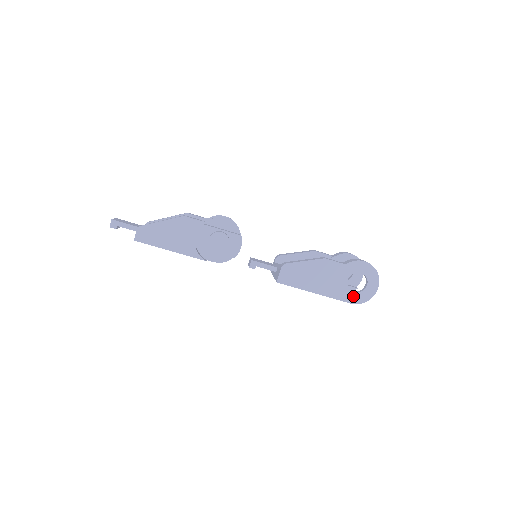
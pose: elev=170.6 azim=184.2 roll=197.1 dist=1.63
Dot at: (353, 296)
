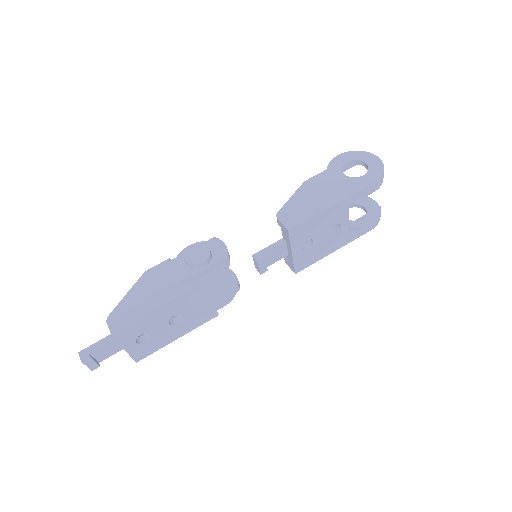
Dot at: (367, 178)
